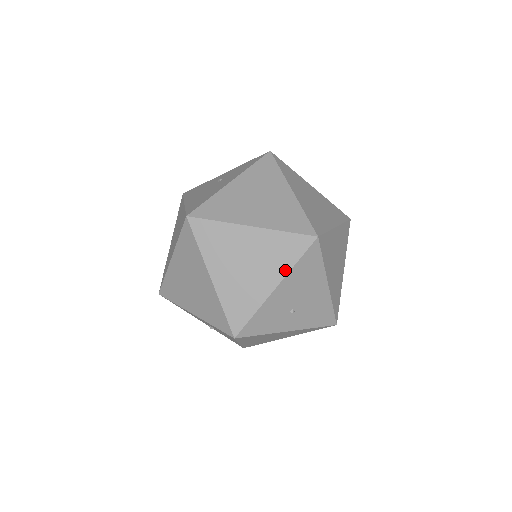
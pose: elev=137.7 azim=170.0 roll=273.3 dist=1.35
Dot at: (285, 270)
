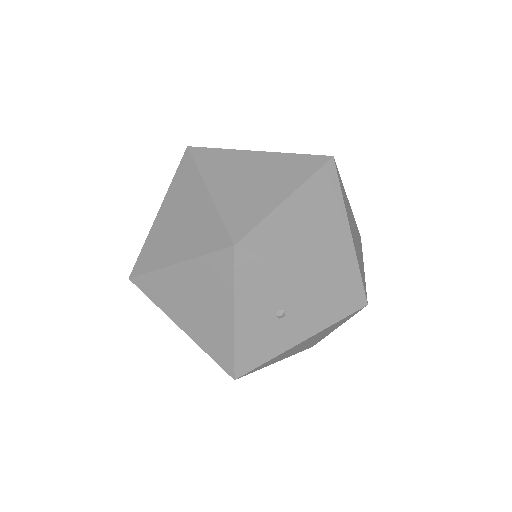
Dot at: (362, 253)
